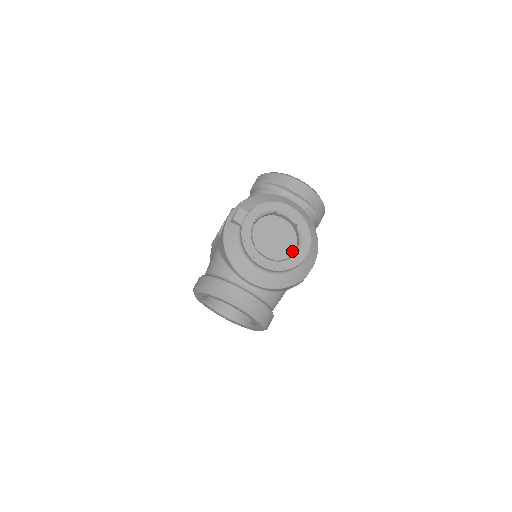
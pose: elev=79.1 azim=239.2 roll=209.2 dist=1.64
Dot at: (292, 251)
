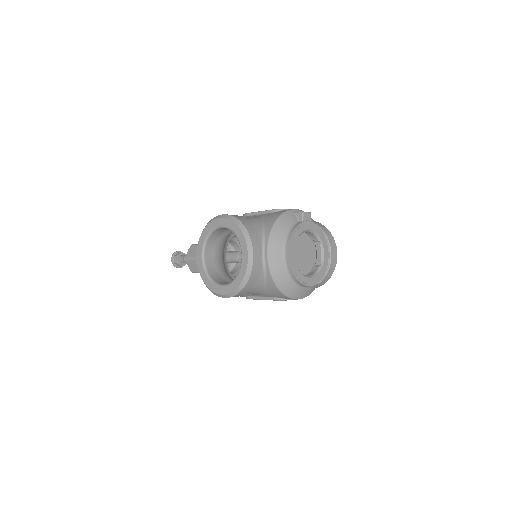
Dot at: occluded
